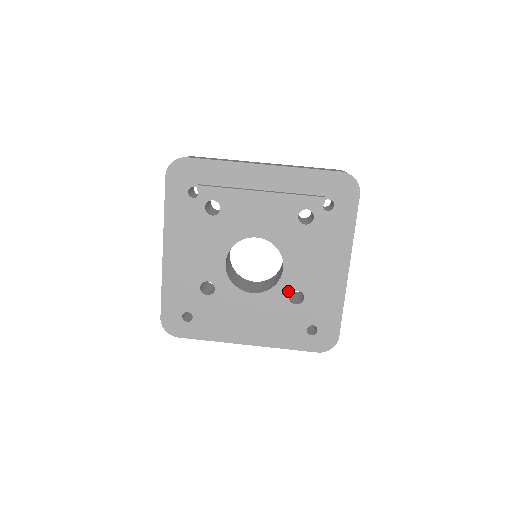
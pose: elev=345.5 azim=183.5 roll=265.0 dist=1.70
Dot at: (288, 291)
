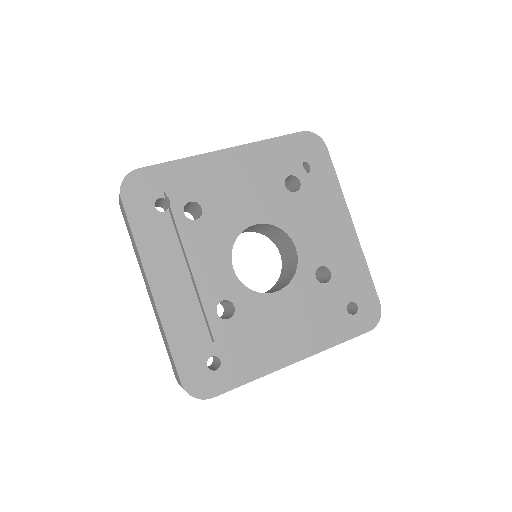
Dot at: (312, 271)
